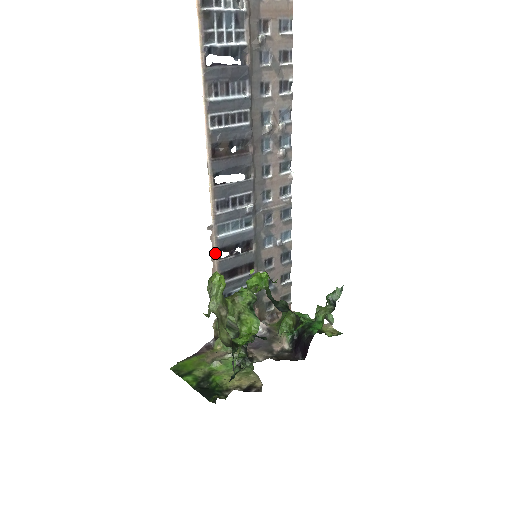
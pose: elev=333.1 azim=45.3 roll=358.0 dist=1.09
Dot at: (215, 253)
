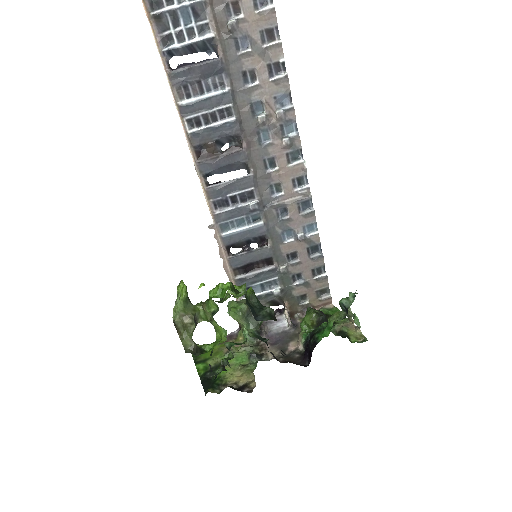
Dot at: (223, 250)
